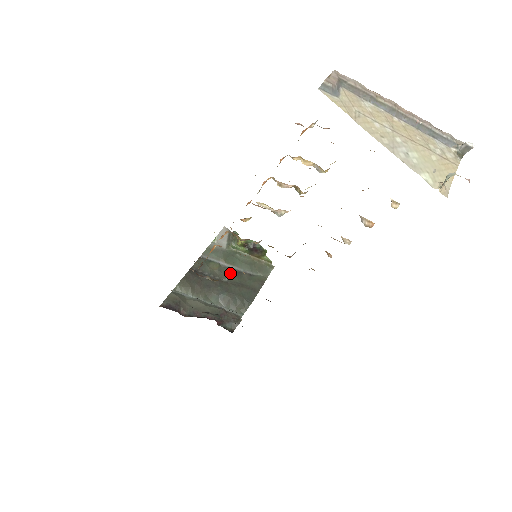
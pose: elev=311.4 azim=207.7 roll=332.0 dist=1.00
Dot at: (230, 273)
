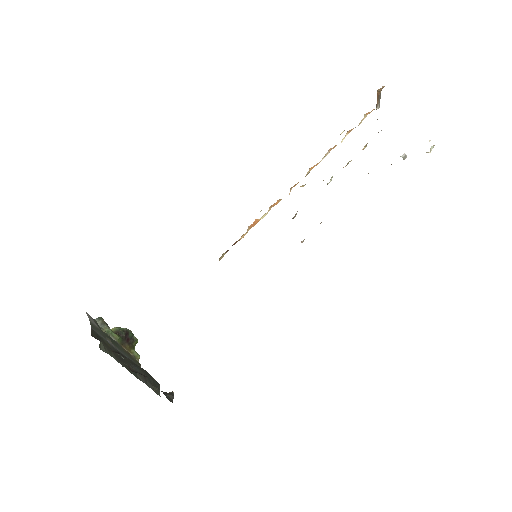
Dot at: (121, 355)
